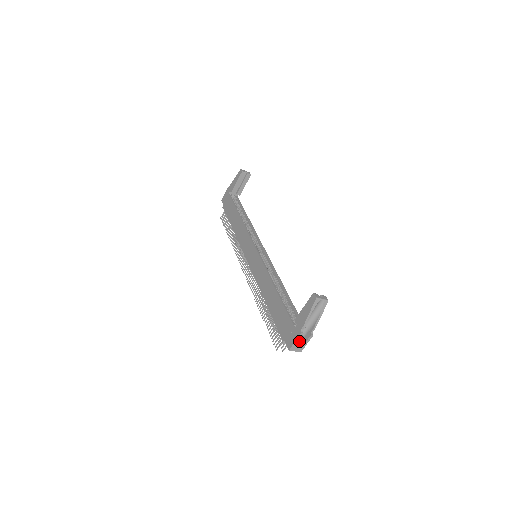
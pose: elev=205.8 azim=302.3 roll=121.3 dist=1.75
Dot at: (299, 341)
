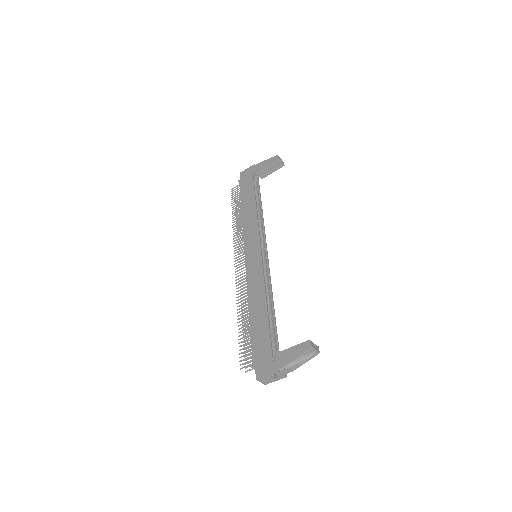
Dot at: (271, 376)
